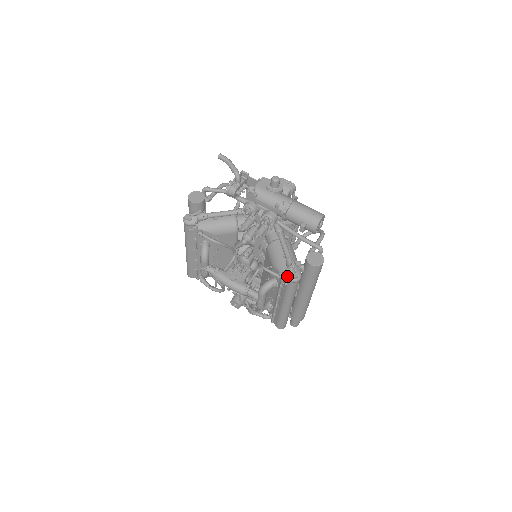
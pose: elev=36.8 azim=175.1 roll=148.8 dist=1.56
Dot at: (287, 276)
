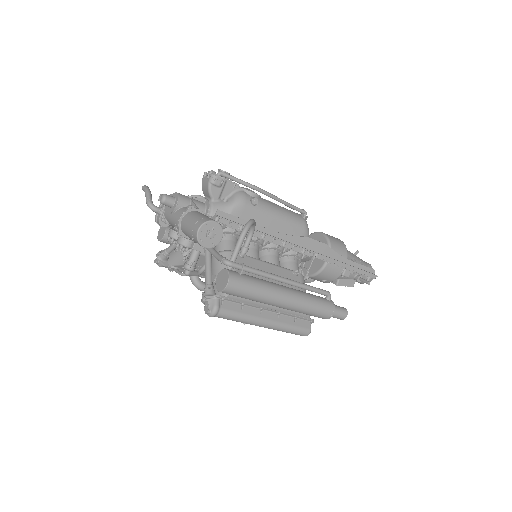
Dot at: occluded
